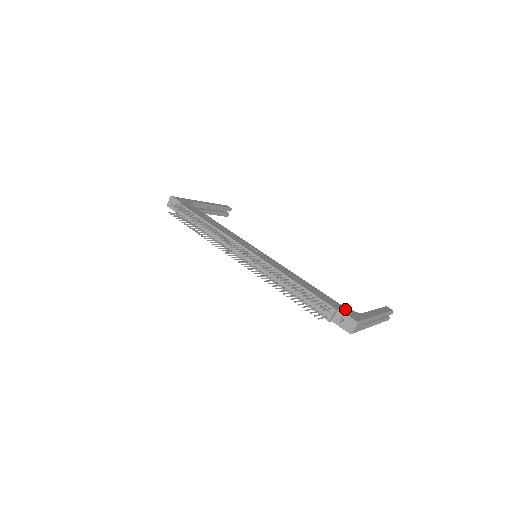
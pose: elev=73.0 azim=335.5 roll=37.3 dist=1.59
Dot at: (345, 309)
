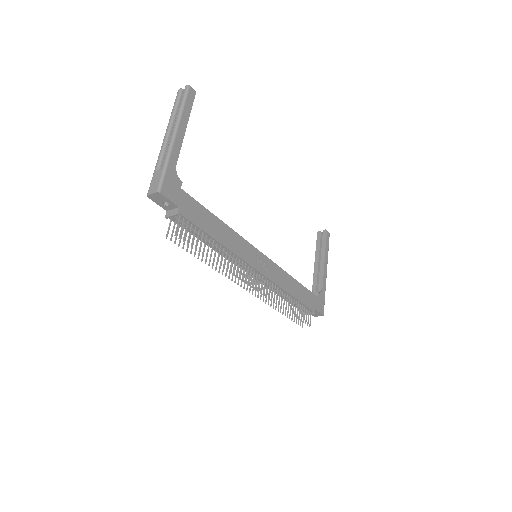
Dot at: (317, 301)
